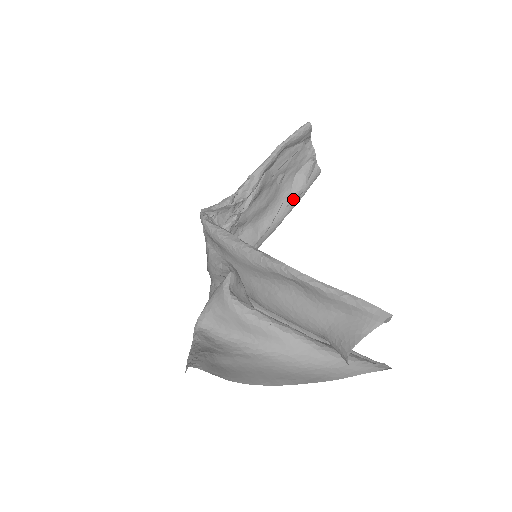
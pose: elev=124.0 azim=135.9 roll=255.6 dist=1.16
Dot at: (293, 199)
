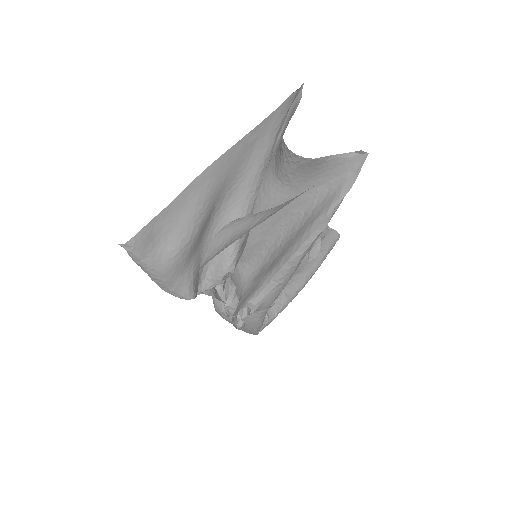
Dot at: (313, 253)
